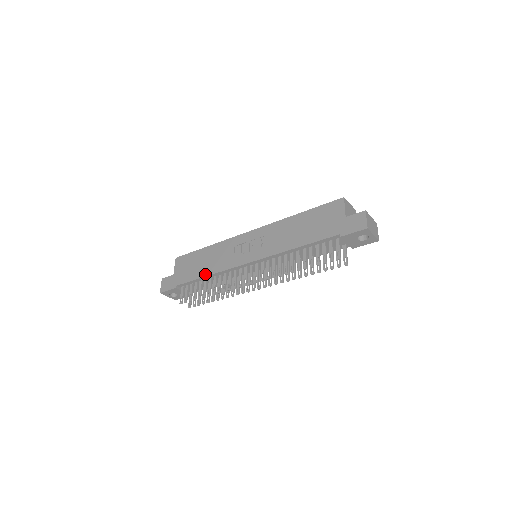
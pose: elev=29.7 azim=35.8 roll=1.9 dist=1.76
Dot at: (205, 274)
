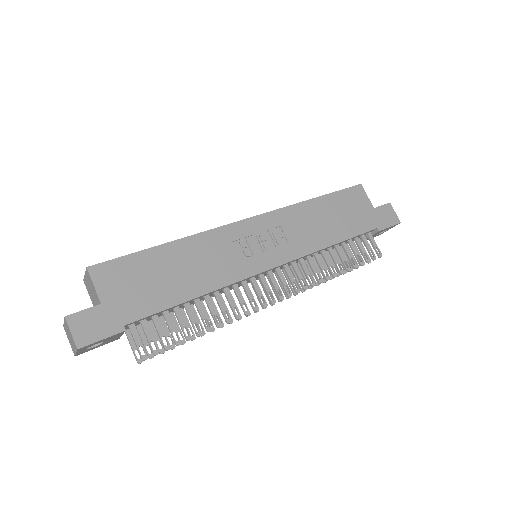
Dot at: (193, 294)
